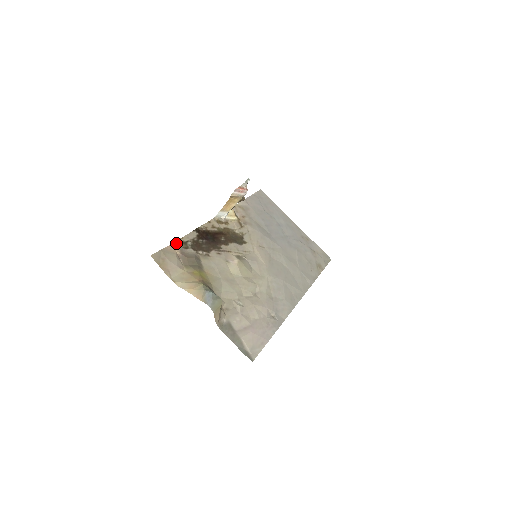
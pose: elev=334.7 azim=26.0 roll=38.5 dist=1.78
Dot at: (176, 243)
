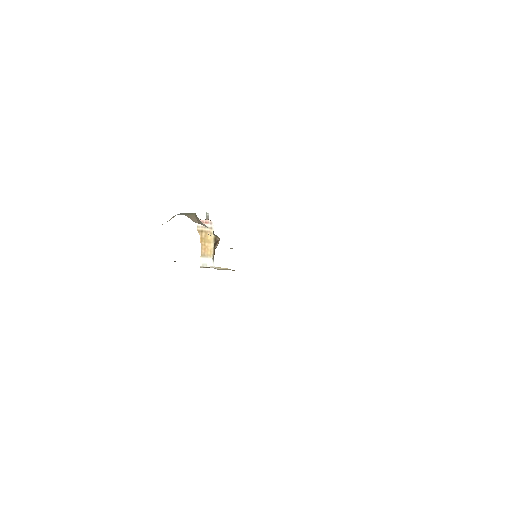
Dot at: occluded
